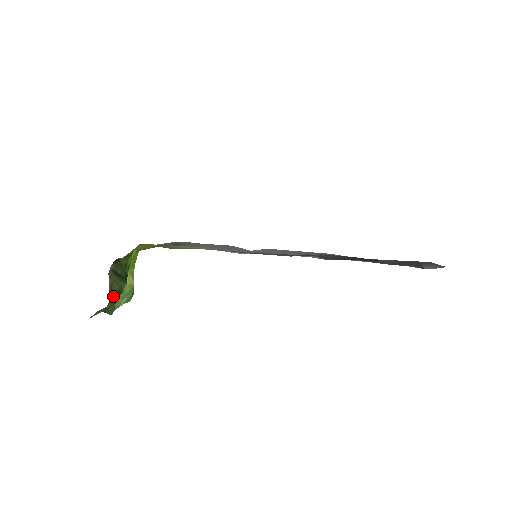
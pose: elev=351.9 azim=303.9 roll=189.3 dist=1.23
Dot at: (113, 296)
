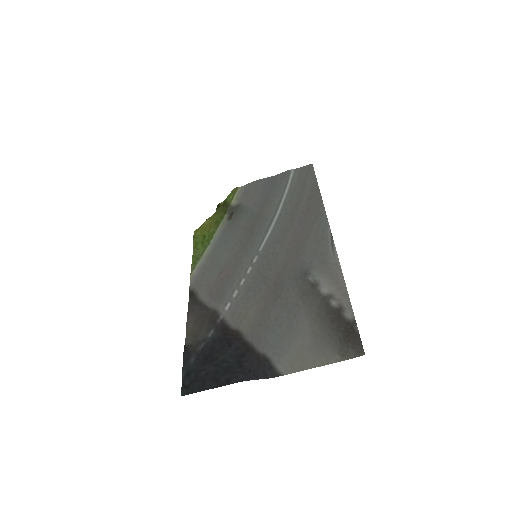
Dot at: occluded
